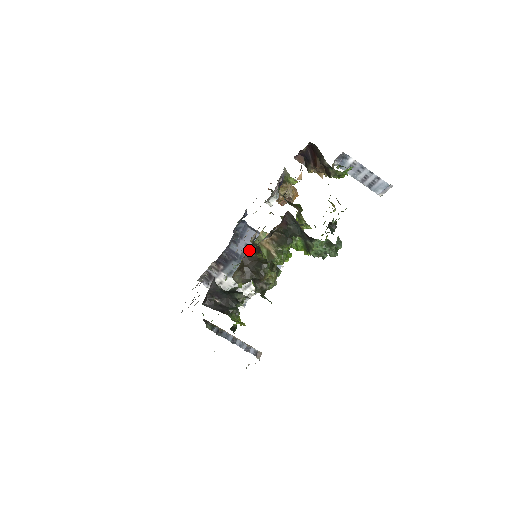
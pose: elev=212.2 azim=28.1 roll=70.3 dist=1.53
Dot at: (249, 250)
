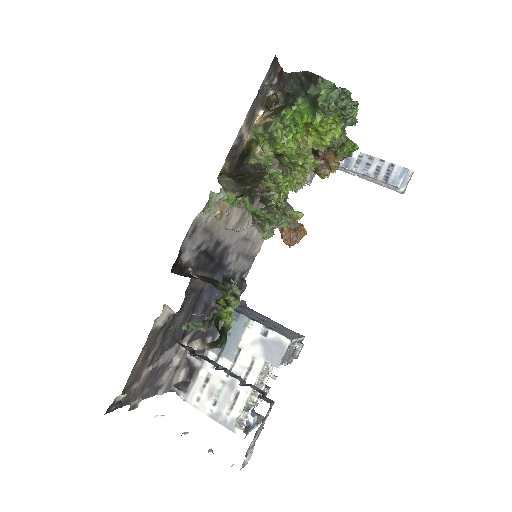
Dot at: (242, 171)
